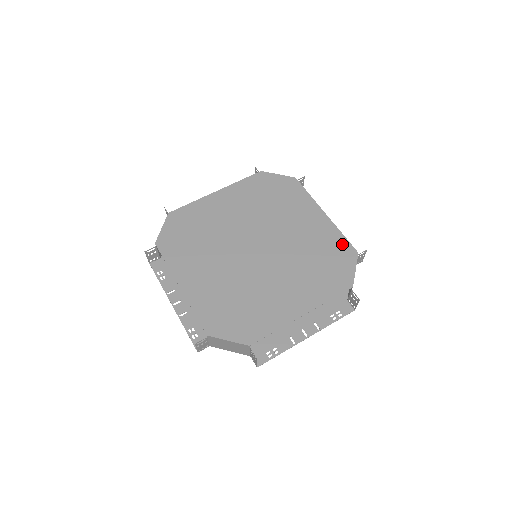
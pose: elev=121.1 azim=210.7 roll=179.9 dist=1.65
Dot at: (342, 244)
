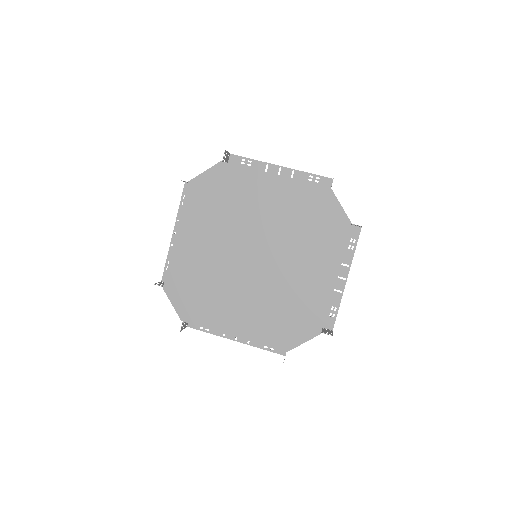
Dot at: (312, 192)
